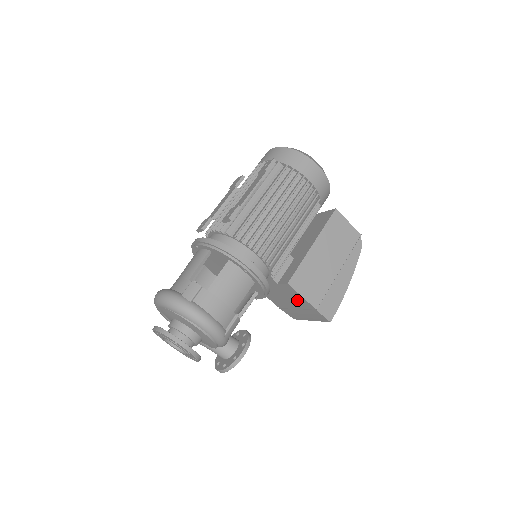
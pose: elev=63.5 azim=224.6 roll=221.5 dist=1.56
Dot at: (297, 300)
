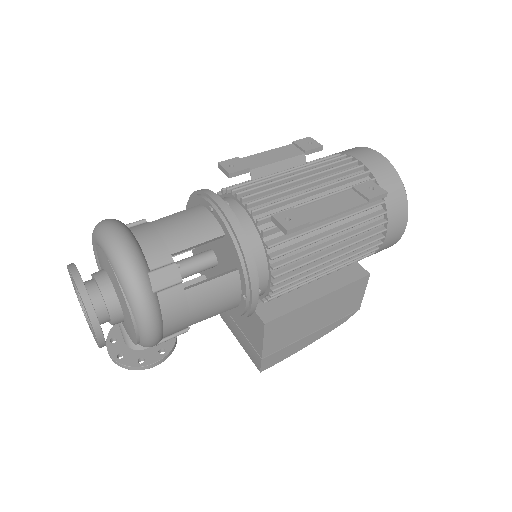
Dot at: (252, 332)
